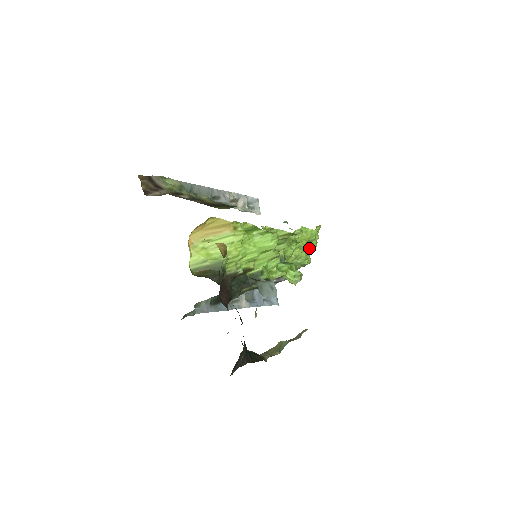
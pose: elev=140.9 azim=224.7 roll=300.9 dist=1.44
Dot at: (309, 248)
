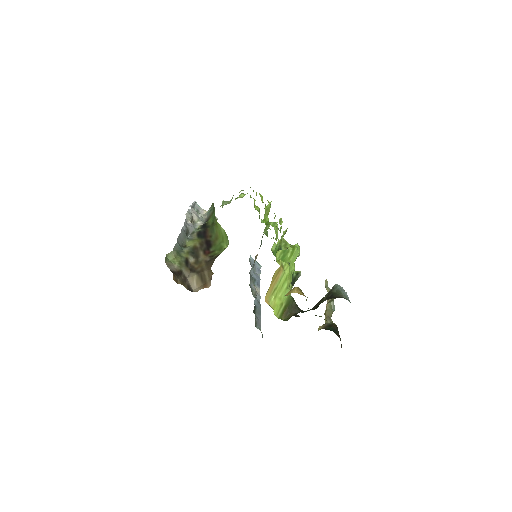
Dot at: occluded
